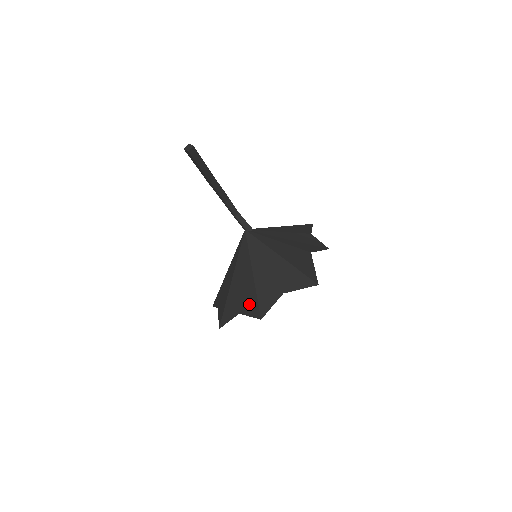
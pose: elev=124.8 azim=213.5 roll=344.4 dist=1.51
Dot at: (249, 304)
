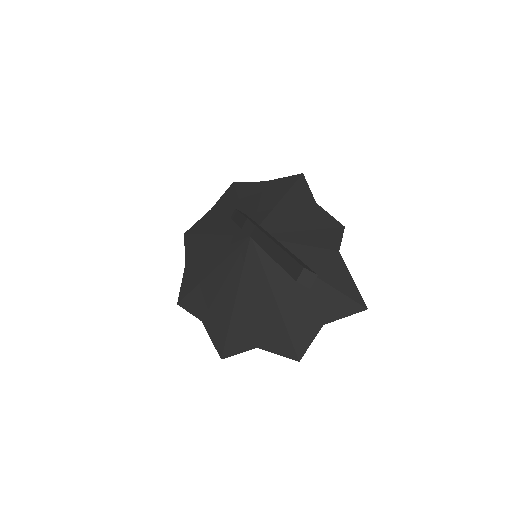
Dot at: (275, 340)
